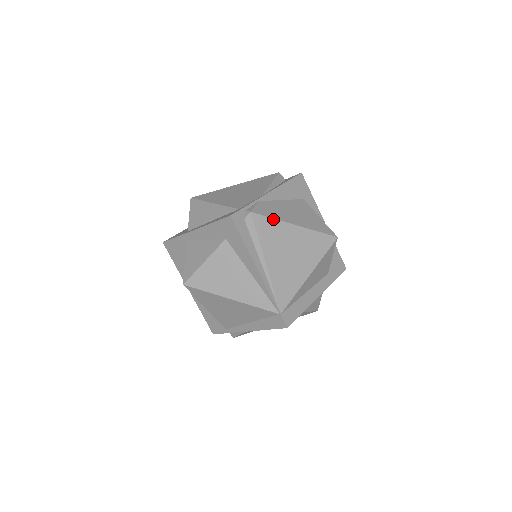
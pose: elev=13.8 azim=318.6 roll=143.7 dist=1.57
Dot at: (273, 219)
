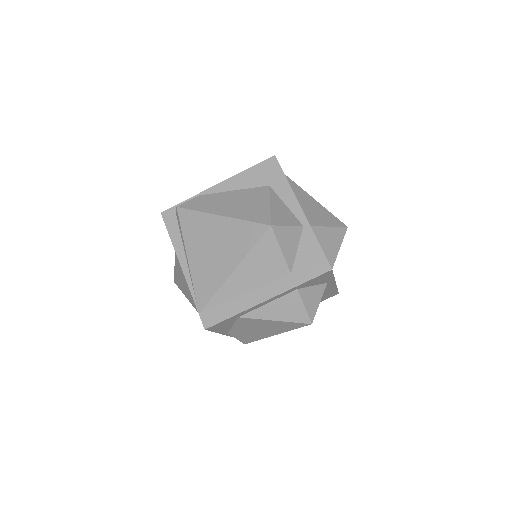
Dot at: (197, 211)
